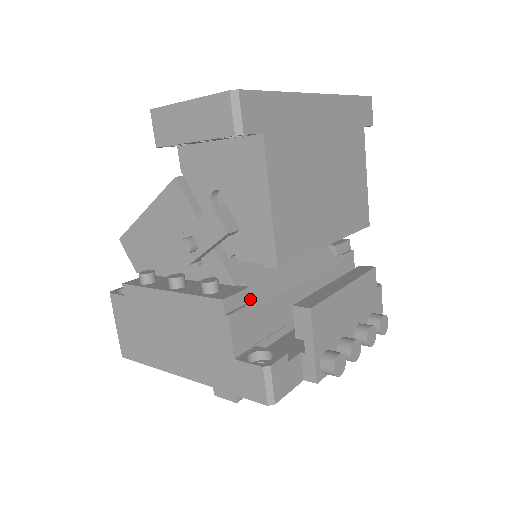
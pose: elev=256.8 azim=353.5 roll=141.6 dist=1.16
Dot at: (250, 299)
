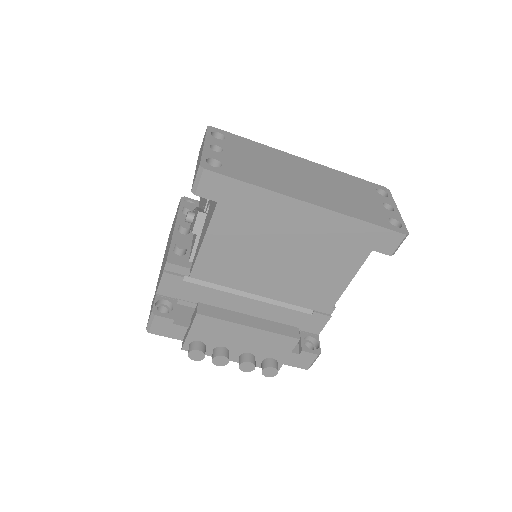
Dot at: occluded
